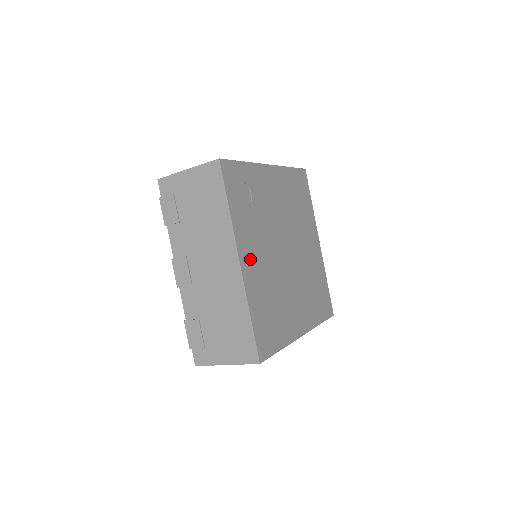
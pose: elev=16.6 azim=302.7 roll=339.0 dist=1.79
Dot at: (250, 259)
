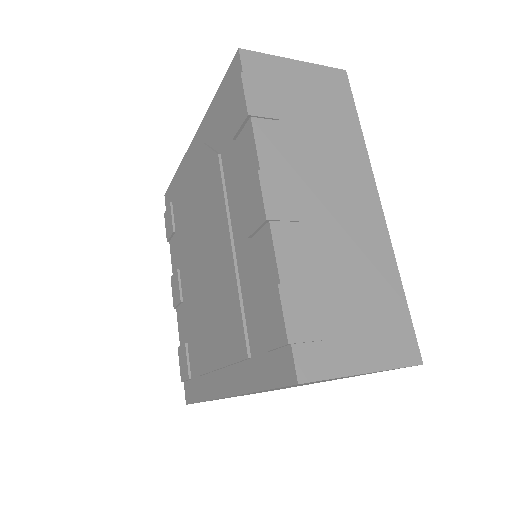
Dot at: occluded
